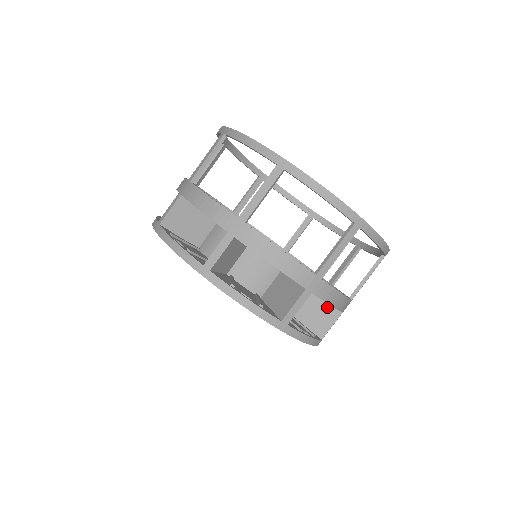
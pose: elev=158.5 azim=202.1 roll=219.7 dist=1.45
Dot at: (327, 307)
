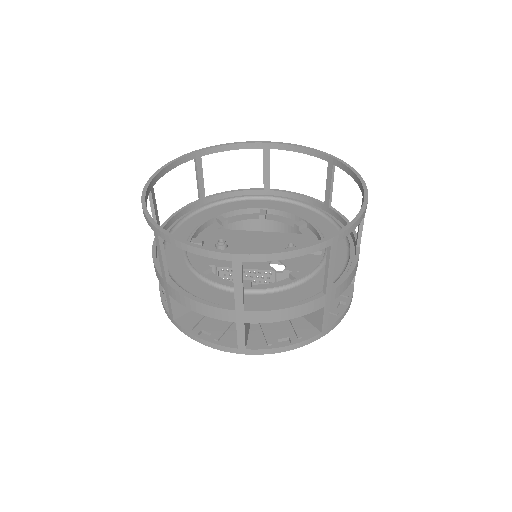
Dot at: occluded
